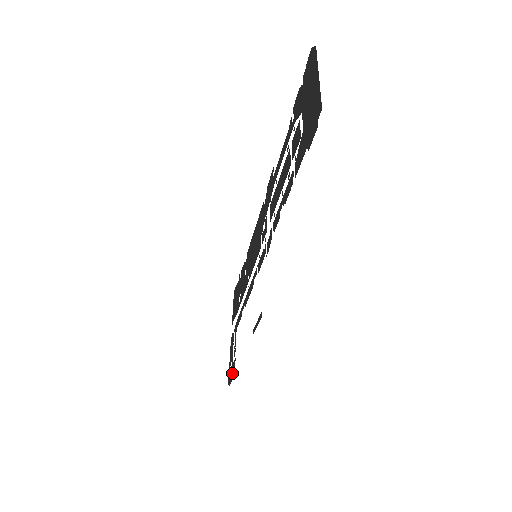
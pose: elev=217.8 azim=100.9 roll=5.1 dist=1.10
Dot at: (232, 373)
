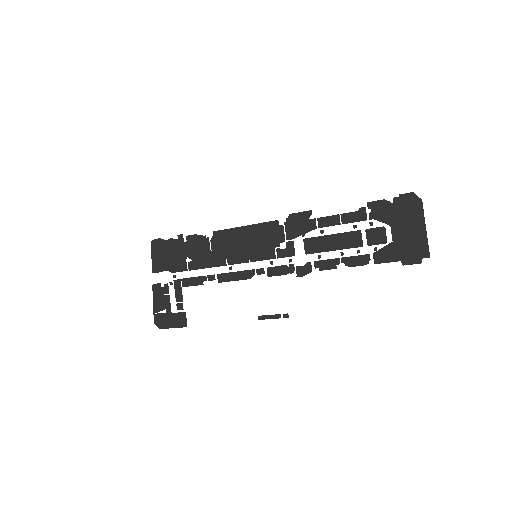
Dot at: (174, 322)
